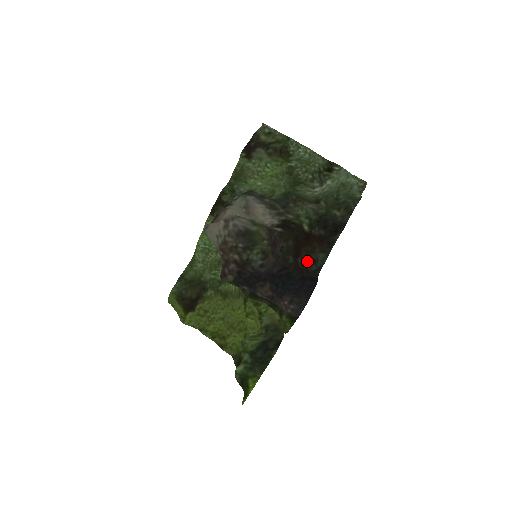
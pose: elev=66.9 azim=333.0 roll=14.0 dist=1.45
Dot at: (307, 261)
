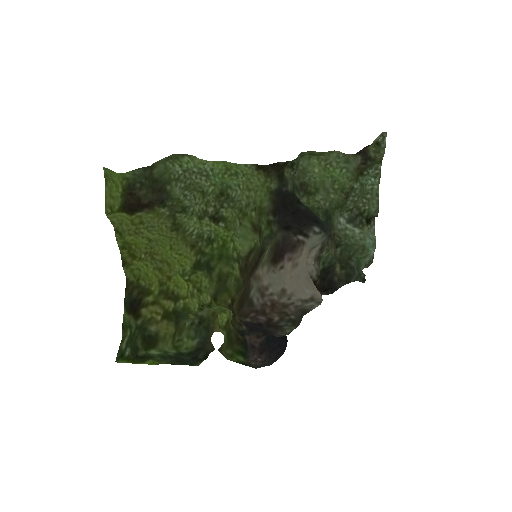
Dot at: occluded
